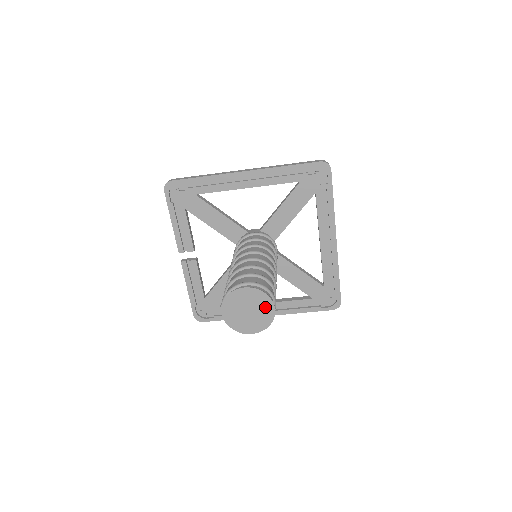
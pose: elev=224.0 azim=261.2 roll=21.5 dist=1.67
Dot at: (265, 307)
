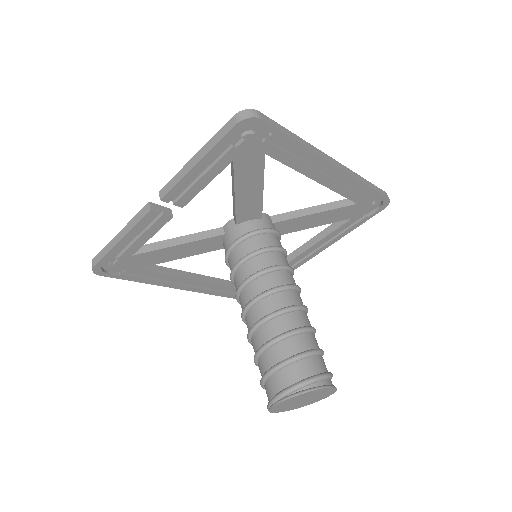
Dot at: (319, 398)
